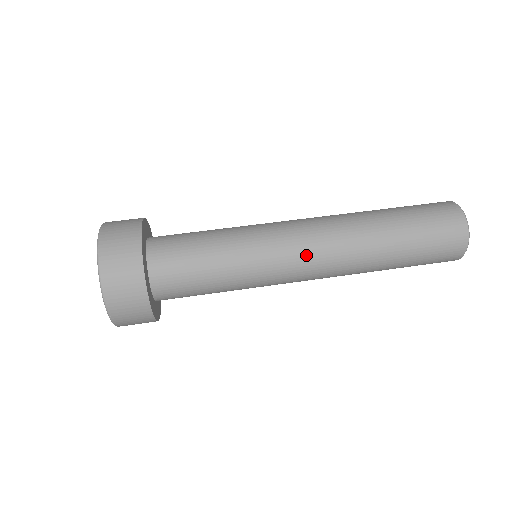
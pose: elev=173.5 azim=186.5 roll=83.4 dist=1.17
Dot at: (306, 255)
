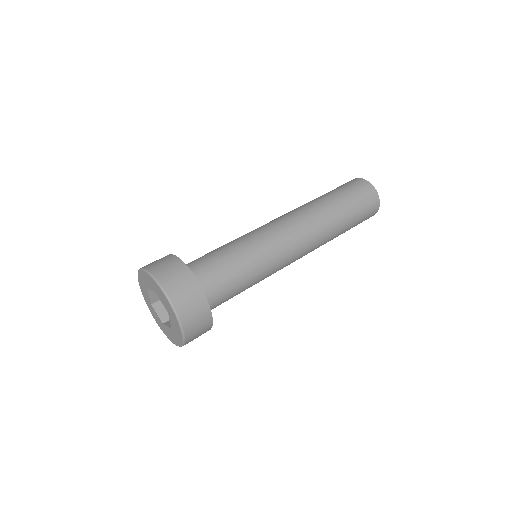
Dot at: (297, 255)
